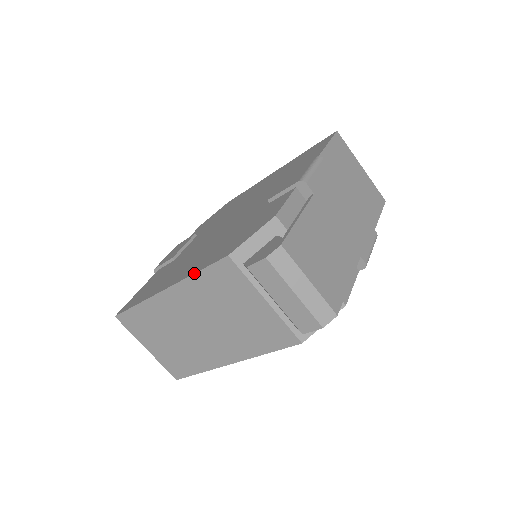
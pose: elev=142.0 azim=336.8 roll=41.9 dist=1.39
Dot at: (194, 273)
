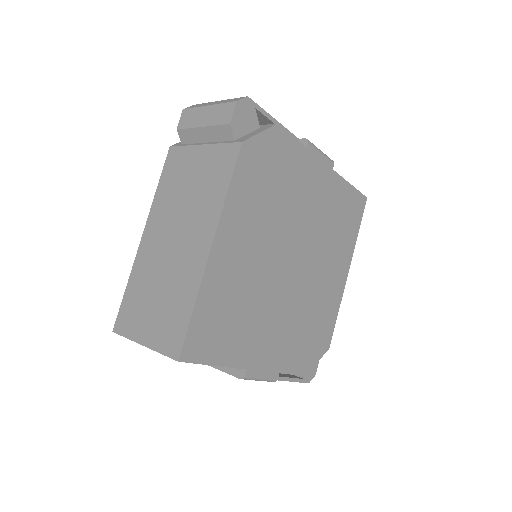
Dot at: (156, 189)
